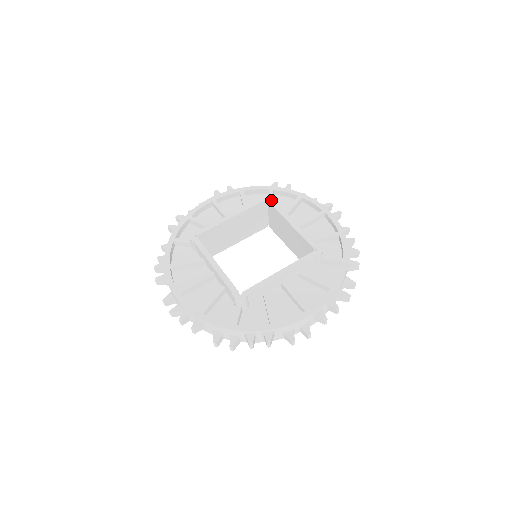
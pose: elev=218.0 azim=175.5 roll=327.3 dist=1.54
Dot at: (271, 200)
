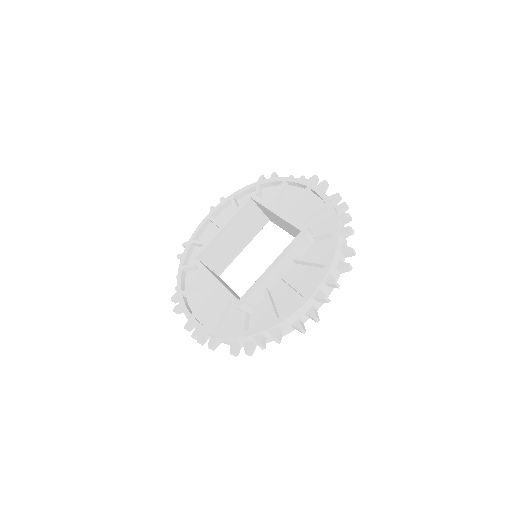
Dot at: (255, 197)
